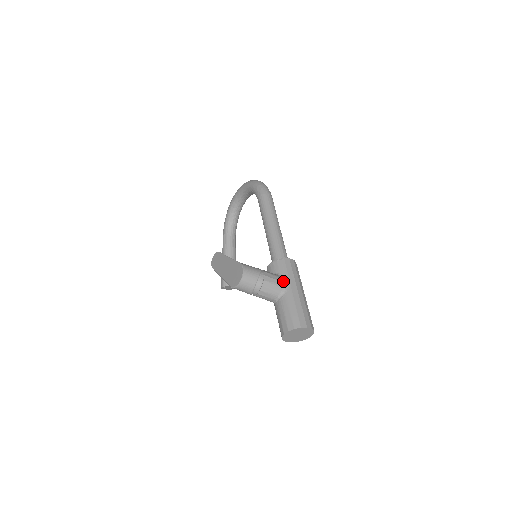
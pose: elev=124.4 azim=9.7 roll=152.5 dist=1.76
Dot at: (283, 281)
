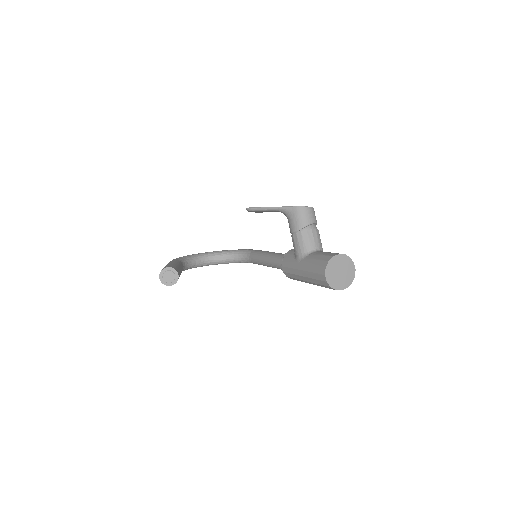
Dot at: occluded
